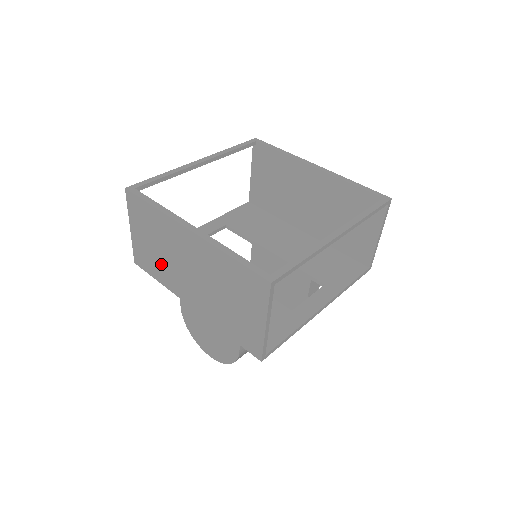
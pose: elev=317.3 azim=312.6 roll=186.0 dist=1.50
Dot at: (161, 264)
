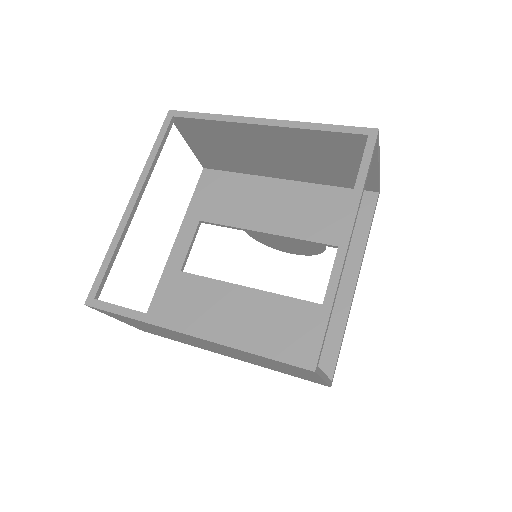
Dot at: occluded
